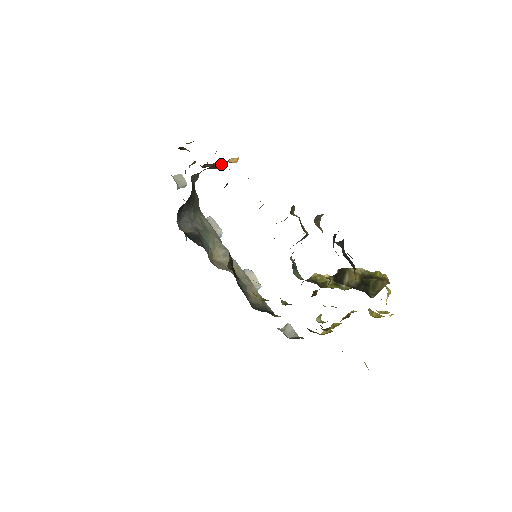
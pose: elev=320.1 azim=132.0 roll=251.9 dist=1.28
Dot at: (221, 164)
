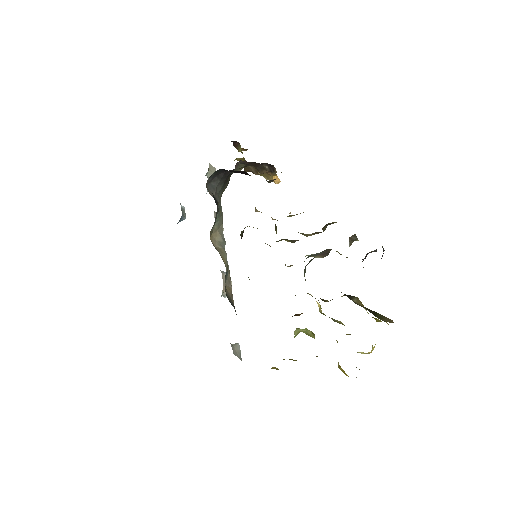
Dot at: (272, 168)
